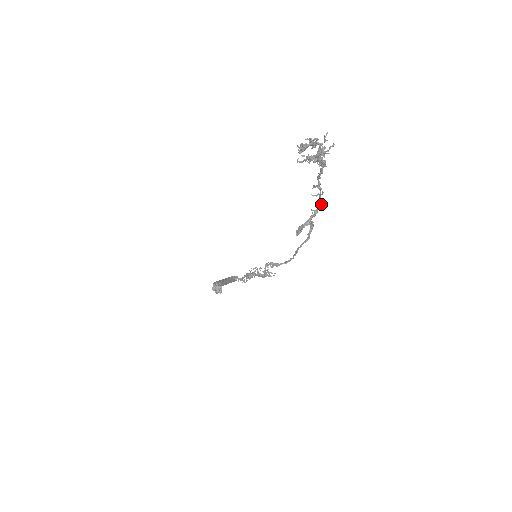
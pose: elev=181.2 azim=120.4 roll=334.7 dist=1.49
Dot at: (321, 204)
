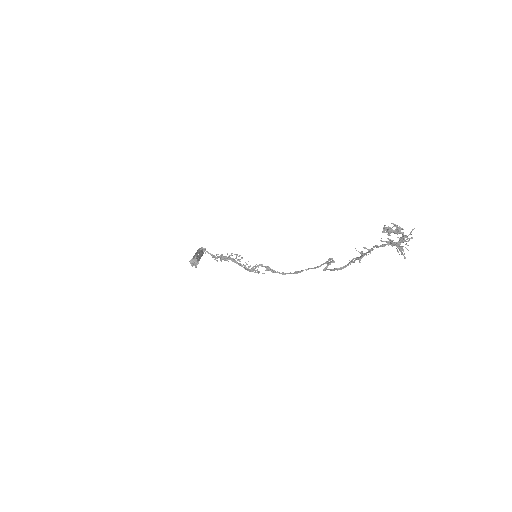
Dot at: (359, 259)
